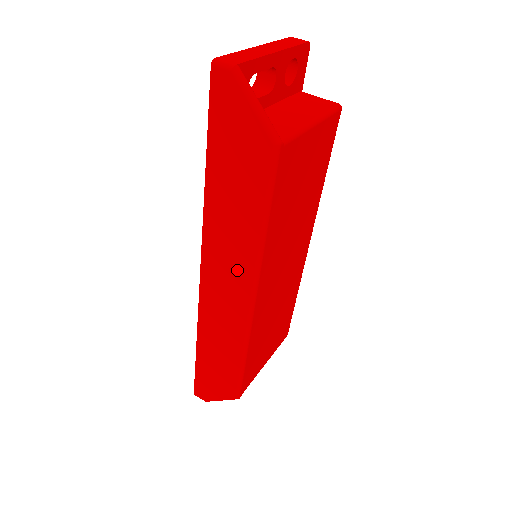
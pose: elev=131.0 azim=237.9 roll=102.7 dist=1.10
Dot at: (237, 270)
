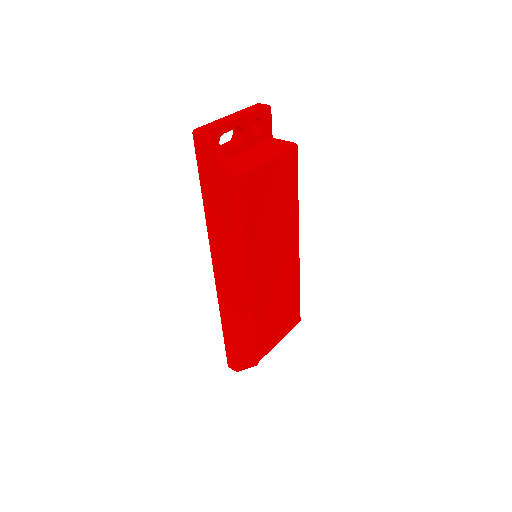
Dot at: (233, 263)
